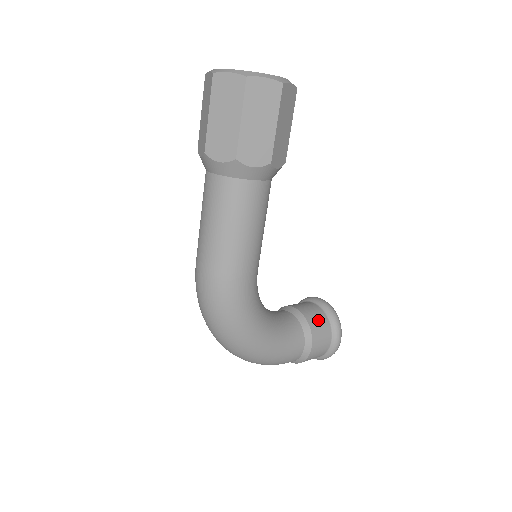
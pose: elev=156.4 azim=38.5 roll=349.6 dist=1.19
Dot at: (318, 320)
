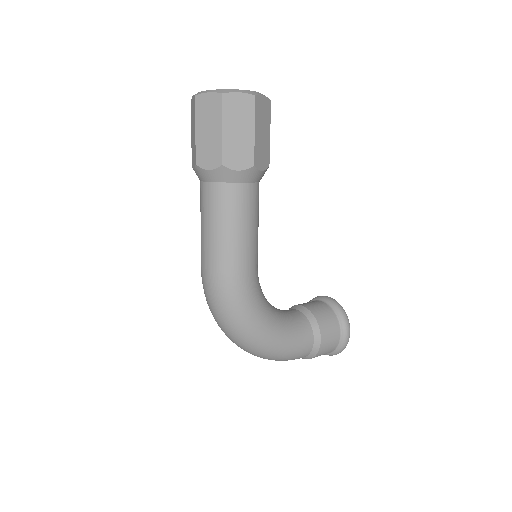
Dot at: (325, 315)
